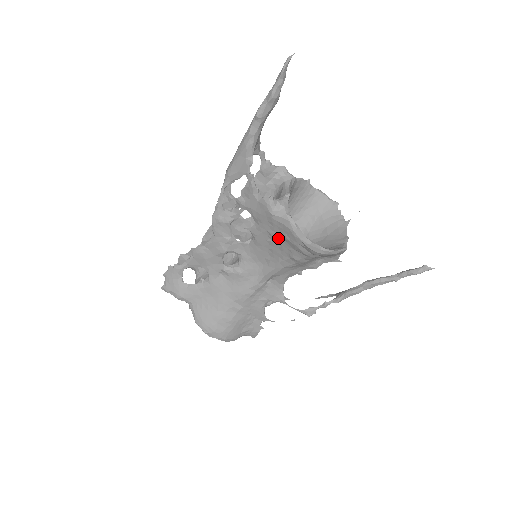
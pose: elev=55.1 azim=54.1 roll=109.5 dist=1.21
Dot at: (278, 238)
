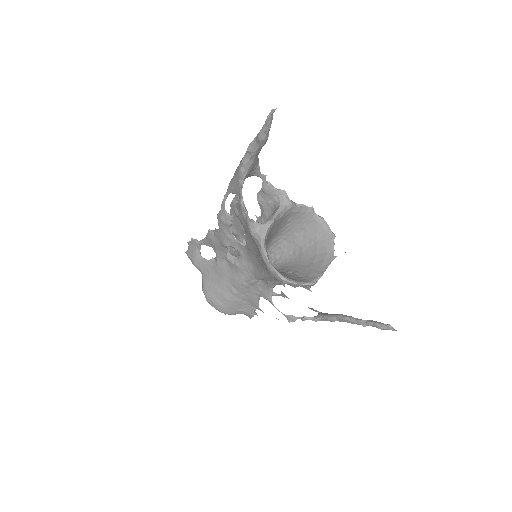
Dot at: (258, 253)
